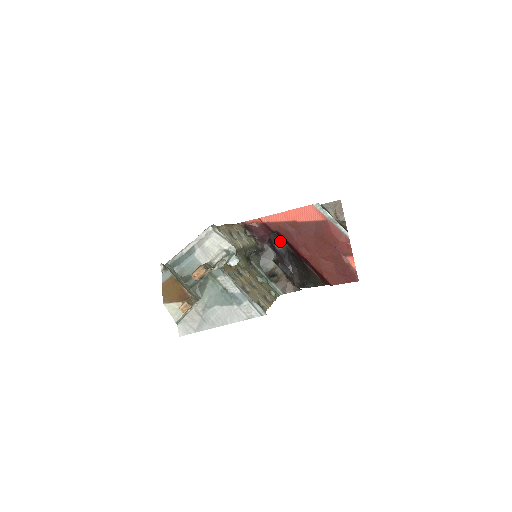
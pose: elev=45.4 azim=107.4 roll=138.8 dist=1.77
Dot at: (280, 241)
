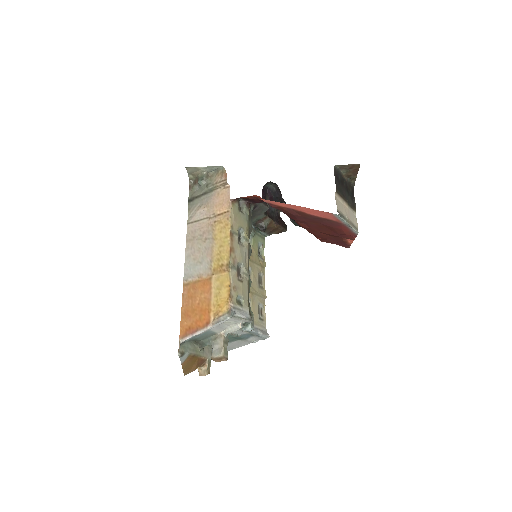
Dot at: occluded
